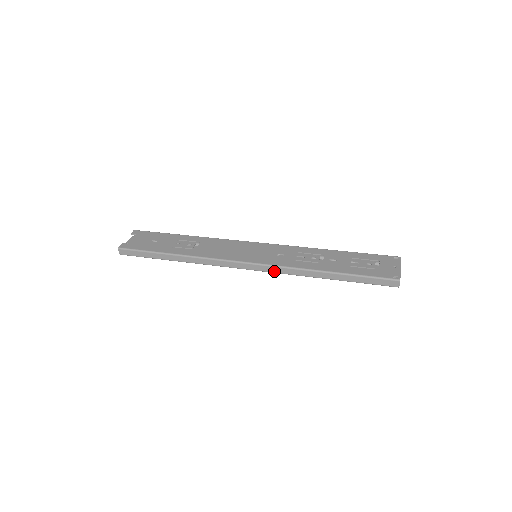
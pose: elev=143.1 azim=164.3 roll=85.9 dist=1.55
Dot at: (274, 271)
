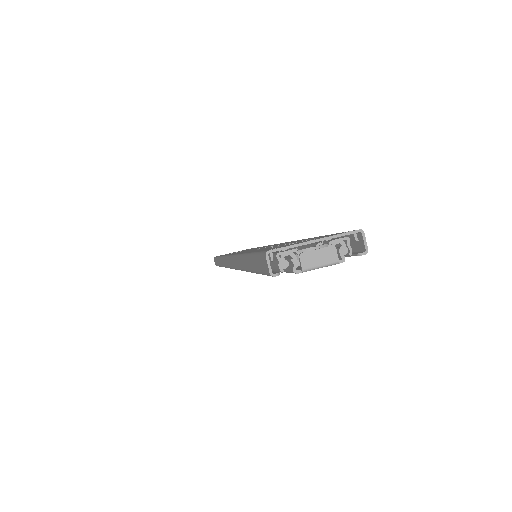
Dot at: (233, 265)
